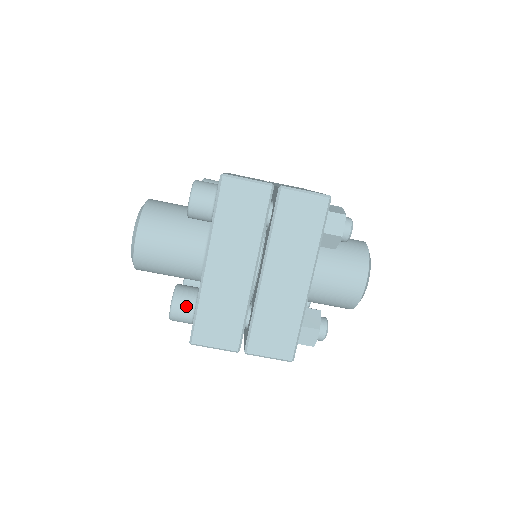
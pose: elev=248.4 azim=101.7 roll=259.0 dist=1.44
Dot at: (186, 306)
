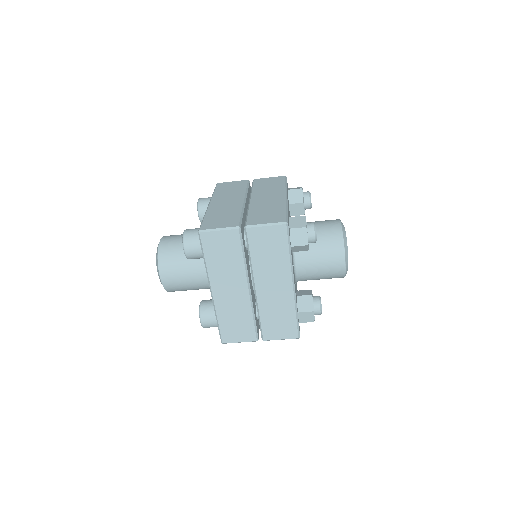
Dot at: (211, 319)
